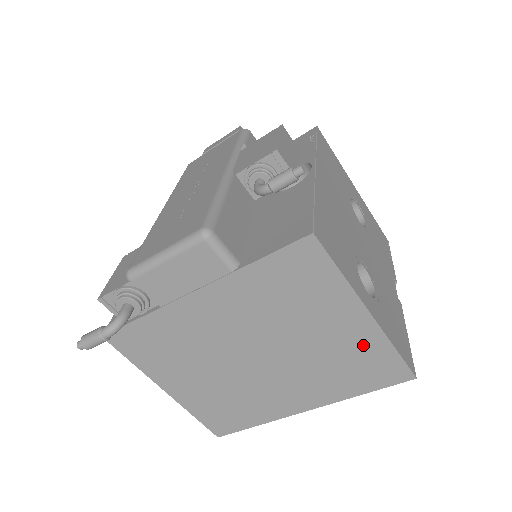
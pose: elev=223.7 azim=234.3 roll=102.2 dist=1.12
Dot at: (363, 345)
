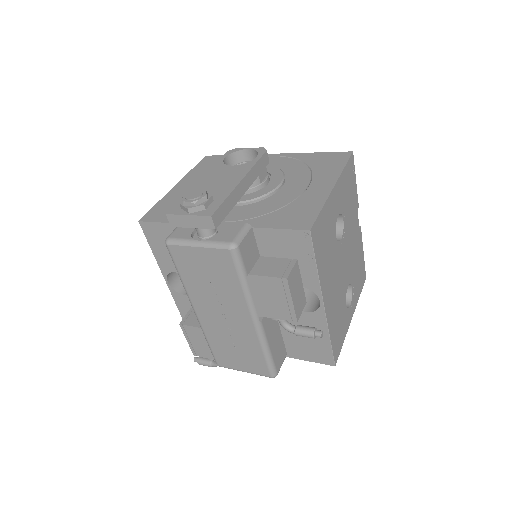
Dot at: occluded
